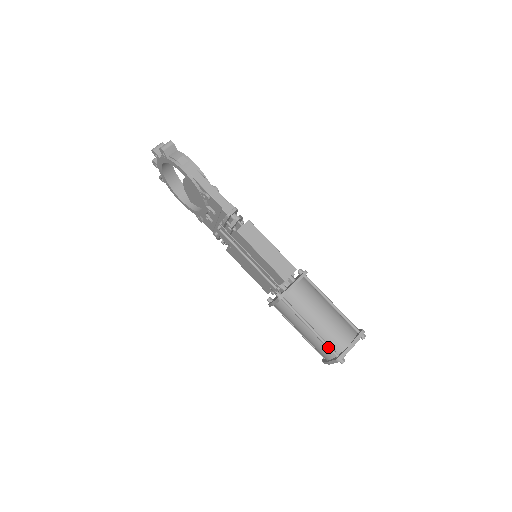
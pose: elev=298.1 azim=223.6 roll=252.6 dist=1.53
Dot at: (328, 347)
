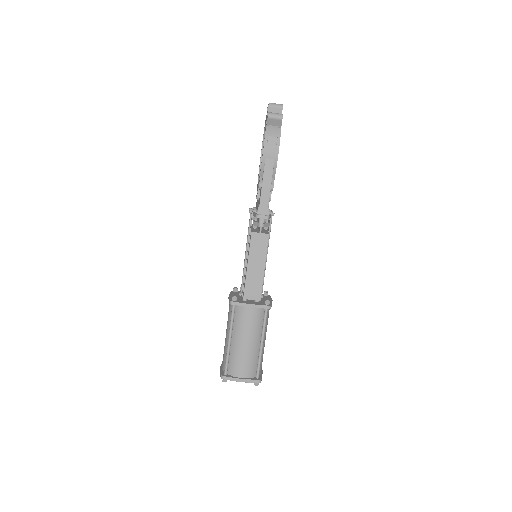
Dot at: (226, 363)
